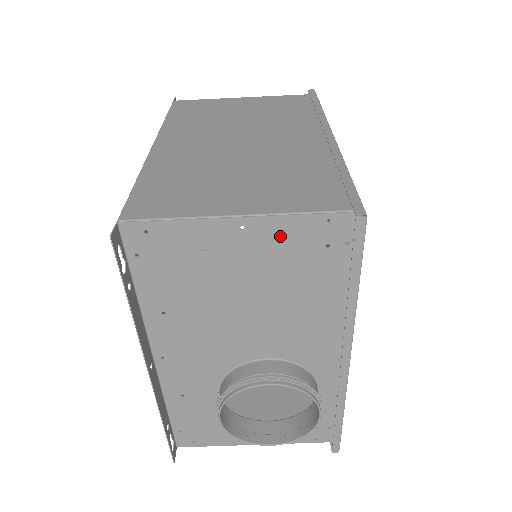
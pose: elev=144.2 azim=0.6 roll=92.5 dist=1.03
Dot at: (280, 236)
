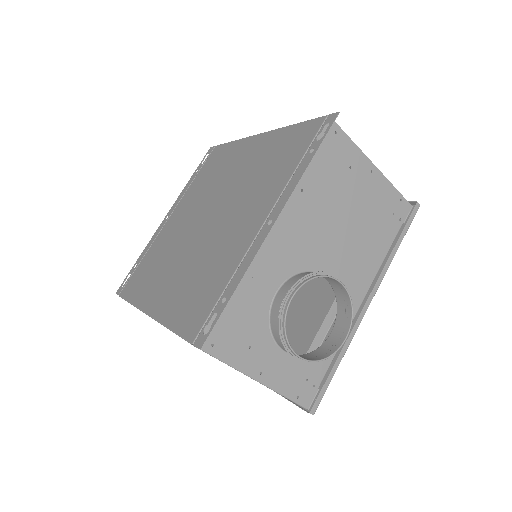
Dot at: (381, 191)
